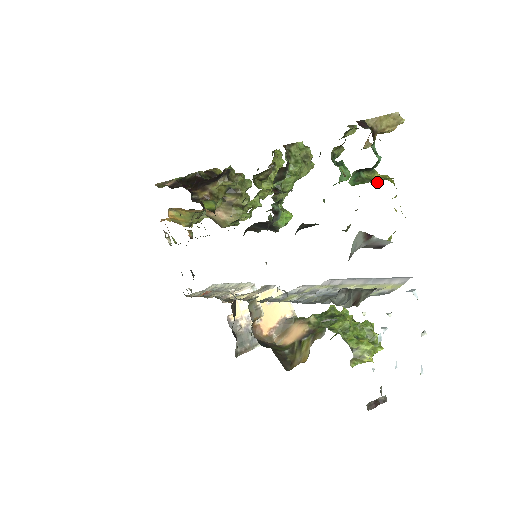
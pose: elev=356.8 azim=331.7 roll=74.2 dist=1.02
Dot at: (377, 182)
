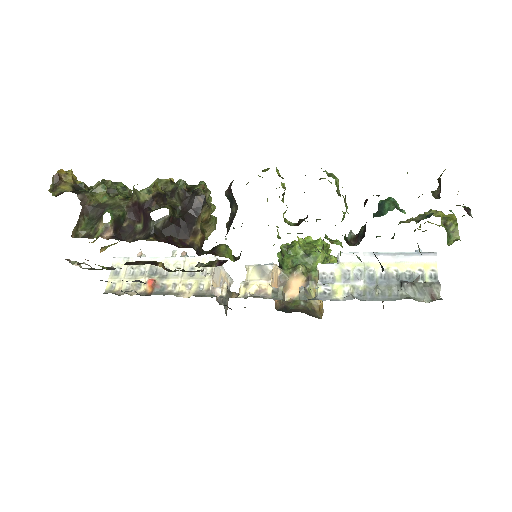
Dot at: (451, 229)
